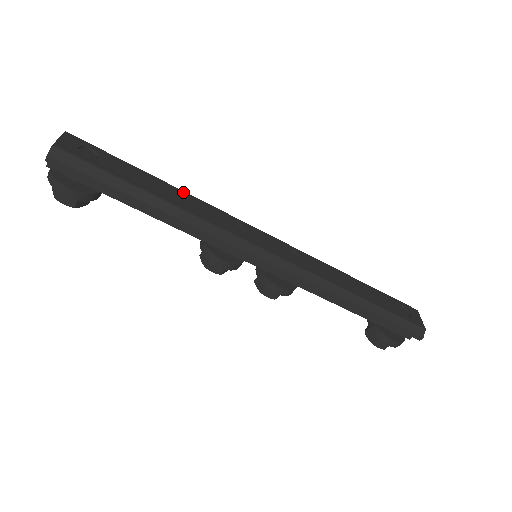
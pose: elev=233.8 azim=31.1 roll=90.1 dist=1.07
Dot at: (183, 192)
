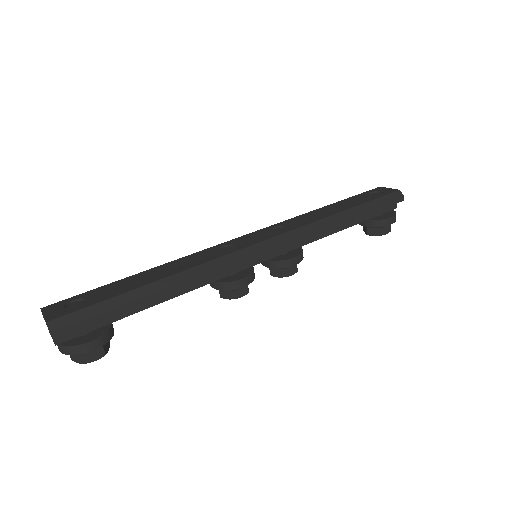
Dot at: (165, 264)
